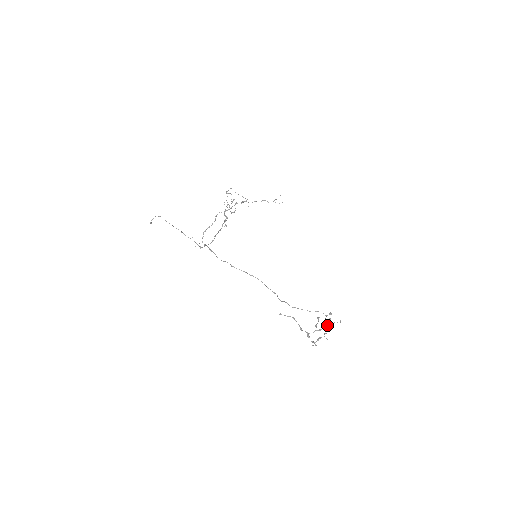
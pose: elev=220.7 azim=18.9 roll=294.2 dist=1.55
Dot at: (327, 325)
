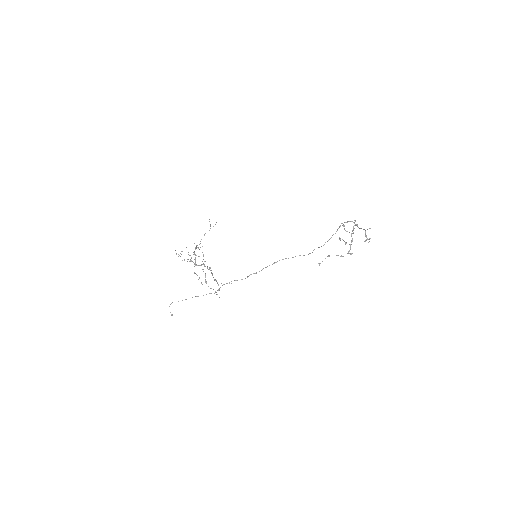
Dot at: occluded
